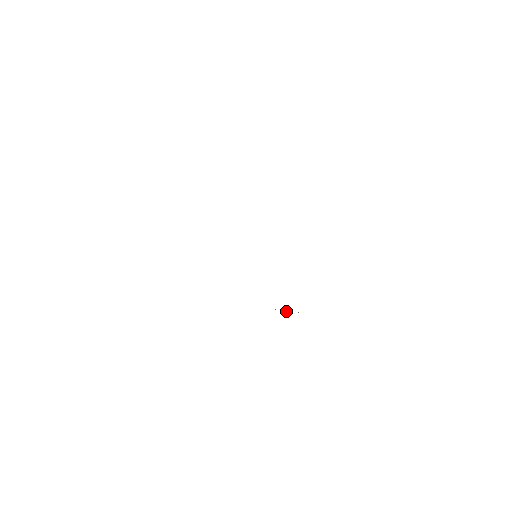
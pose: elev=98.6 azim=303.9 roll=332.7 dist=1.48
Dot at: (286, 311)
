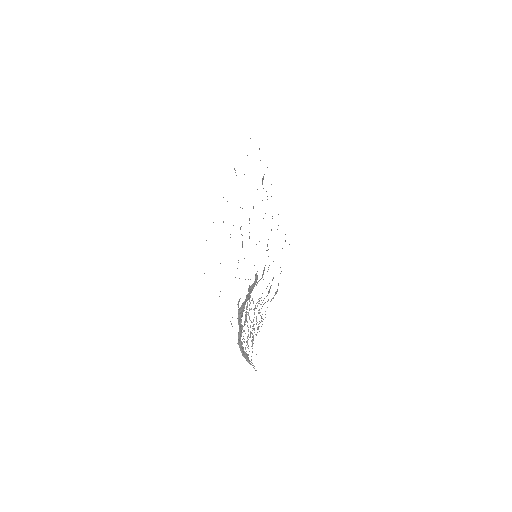
Dot at: occluded
